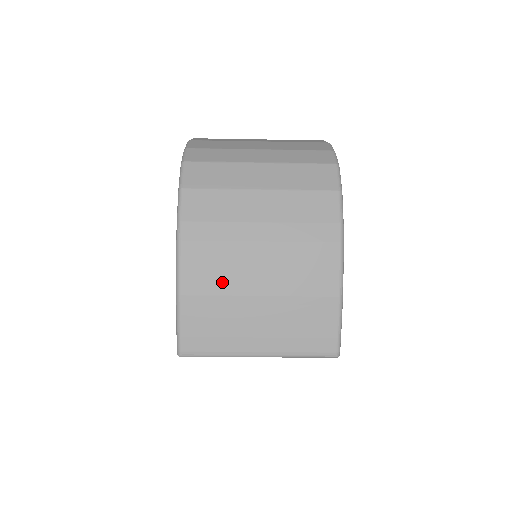
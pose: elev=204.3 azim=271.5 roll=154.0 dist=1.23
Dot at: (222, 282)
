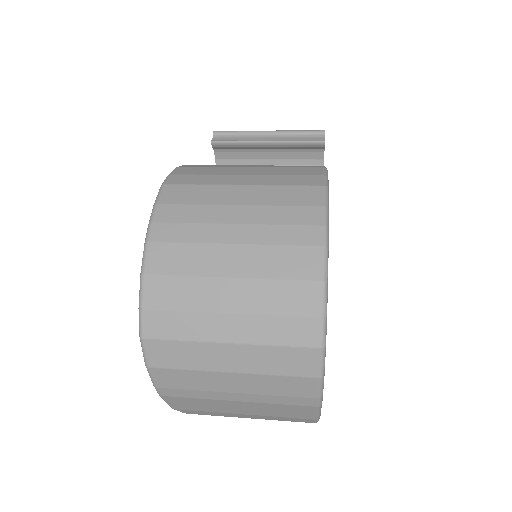
Dot at: (208, 409)
